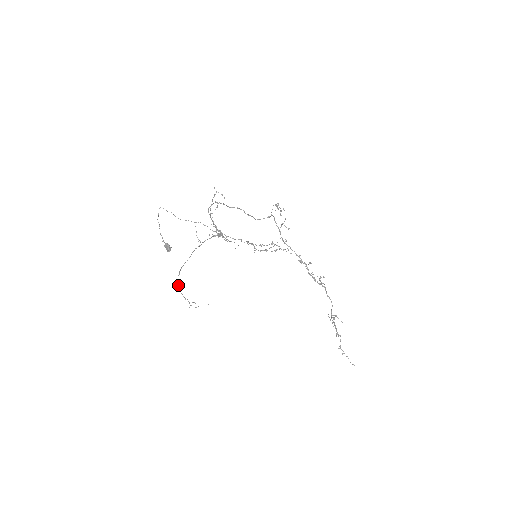
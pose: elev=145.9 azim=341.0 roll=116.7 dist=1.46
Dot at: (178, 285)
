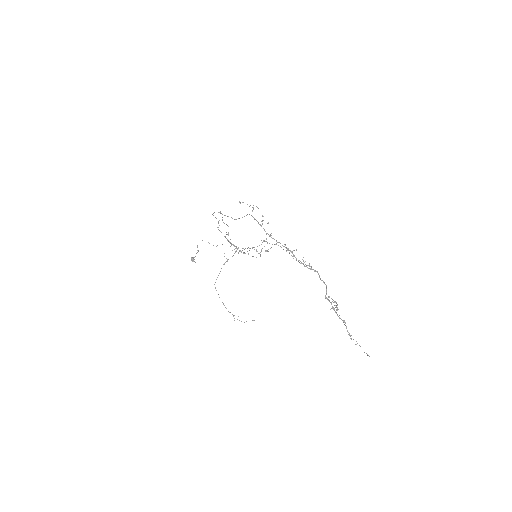
Dot at: occluded
